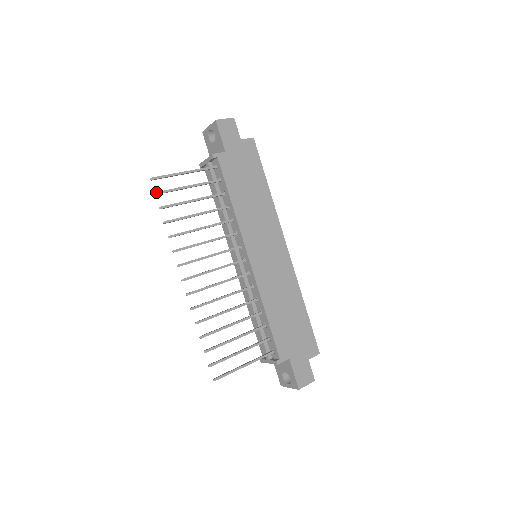
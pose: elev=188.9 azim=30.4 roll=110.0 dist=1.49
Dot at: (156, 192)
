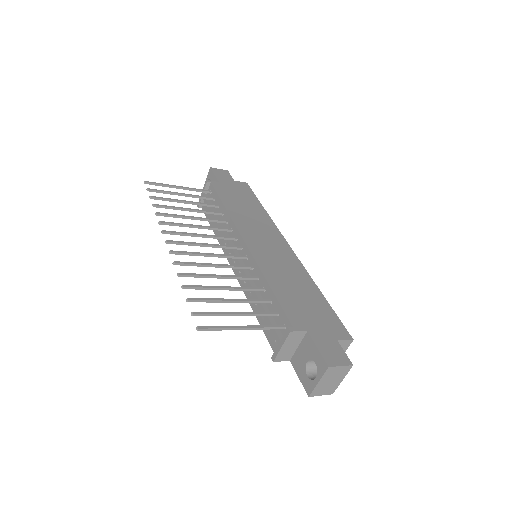
Dot at: (148, 188)
